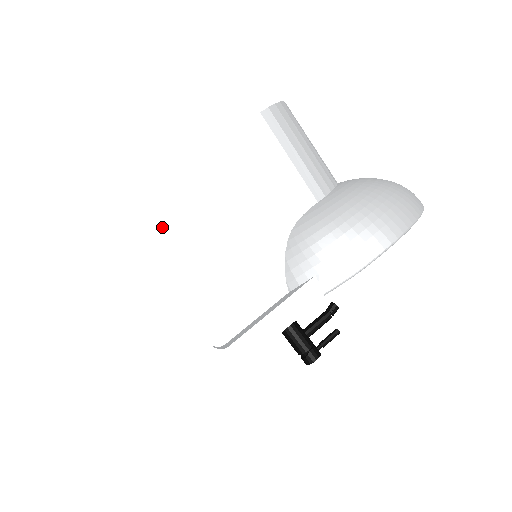
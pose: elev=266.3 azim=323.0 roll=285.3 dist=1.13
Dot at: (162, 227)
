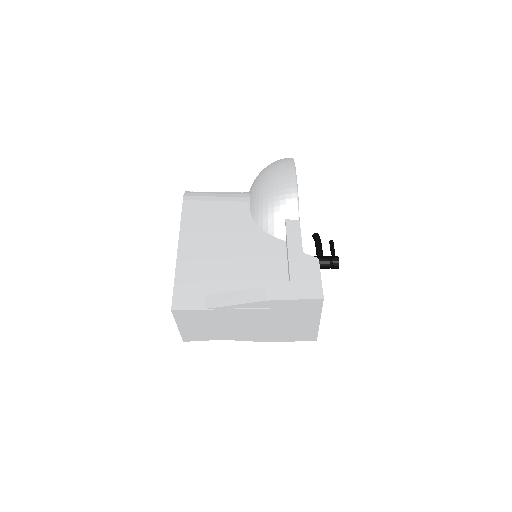
Dot at: (200, 276)
